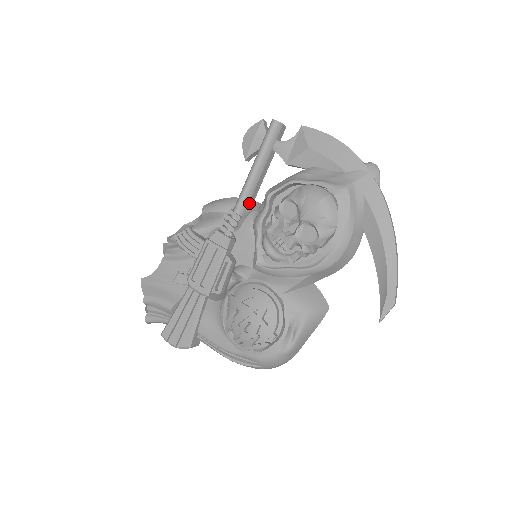
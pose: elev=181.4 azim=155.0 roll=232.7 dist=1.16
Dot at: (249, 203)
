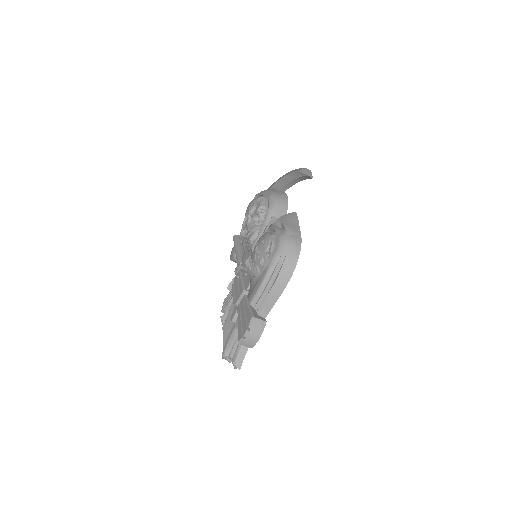
Dot at: occluded
